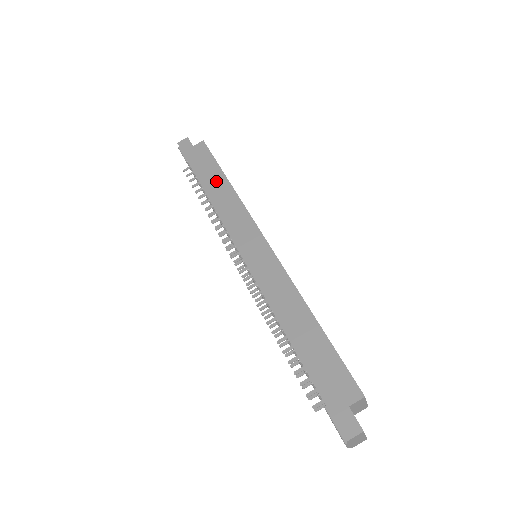
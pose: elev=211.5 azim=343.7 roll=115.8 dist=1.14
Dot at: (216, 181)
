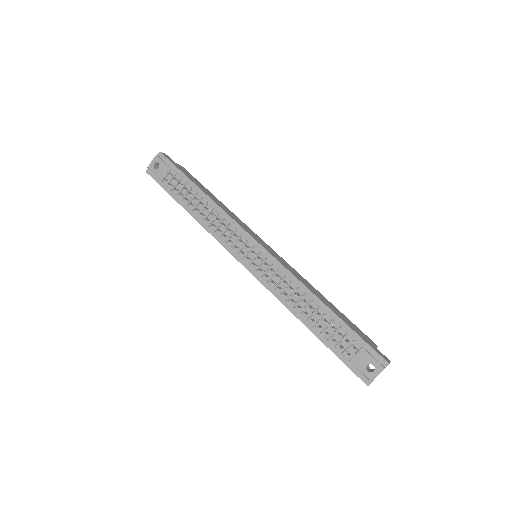
Dot at: (211, 195)
